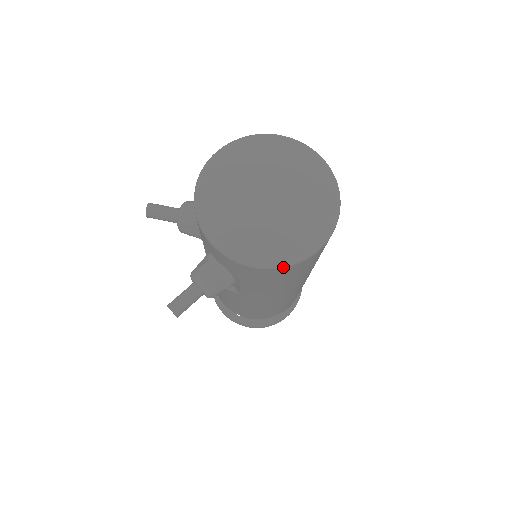
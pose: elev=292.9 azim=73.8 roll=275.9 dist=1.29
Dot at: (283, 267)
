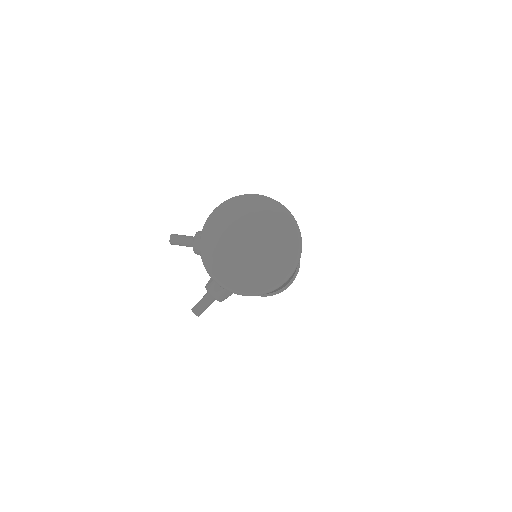
Dot at: (263, 294)
